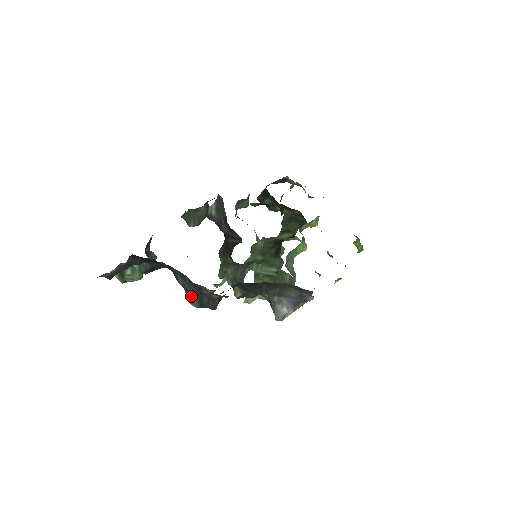
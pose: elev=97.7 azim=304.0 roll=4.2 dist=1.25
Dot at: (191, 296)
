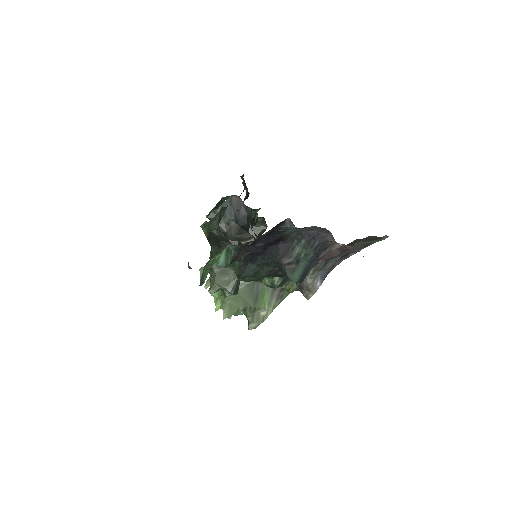
Dot at: (297, 269)
